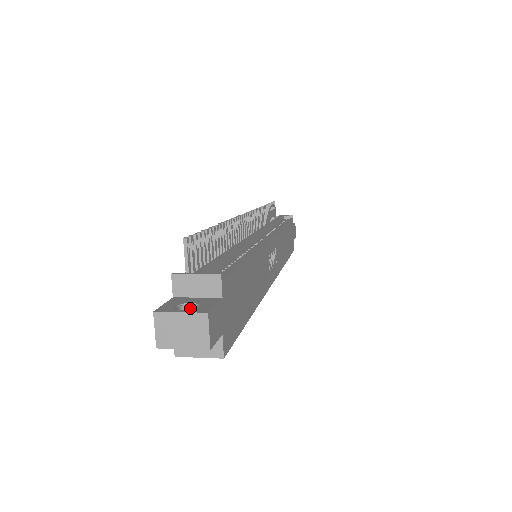
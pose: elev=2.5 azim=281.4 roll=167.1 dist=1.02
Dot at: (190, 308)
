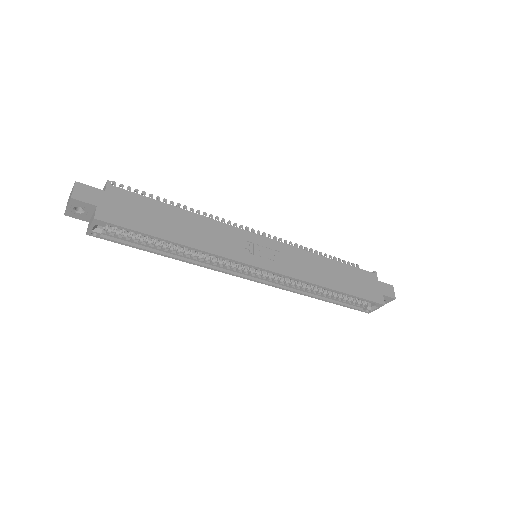
Dot at: occluded
